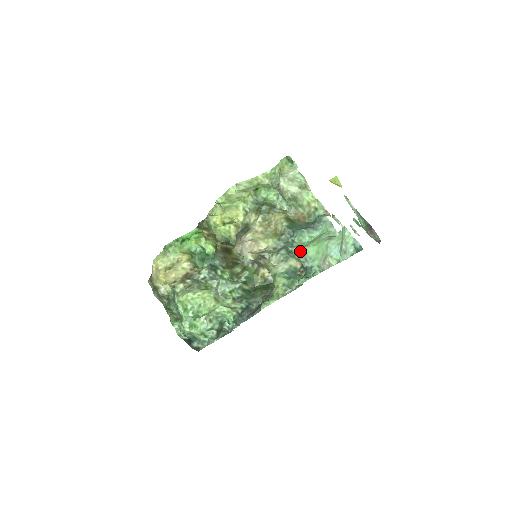
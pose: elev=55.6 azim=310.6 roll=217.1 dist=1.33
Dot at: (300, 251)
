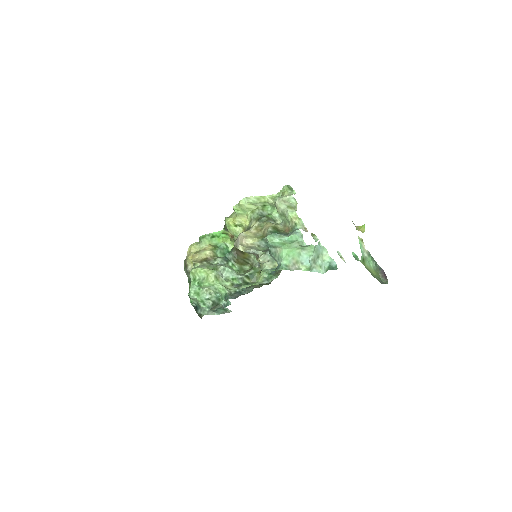
Dot at: (276, 251)
